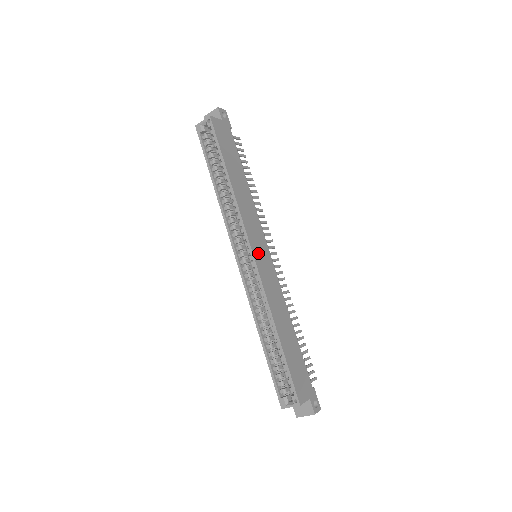
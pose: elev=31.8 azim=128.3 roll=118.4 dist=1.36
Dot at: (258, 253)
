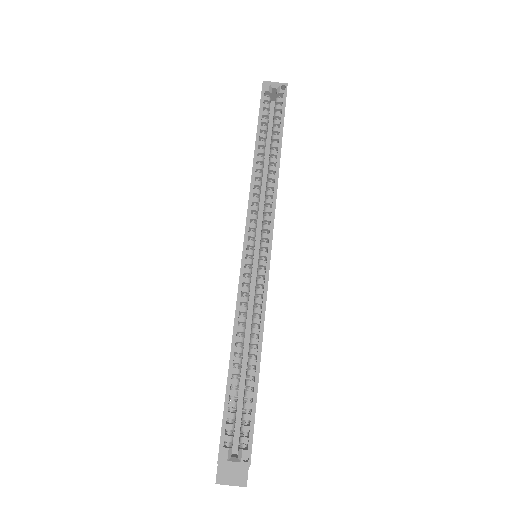
Dot at: occluded
